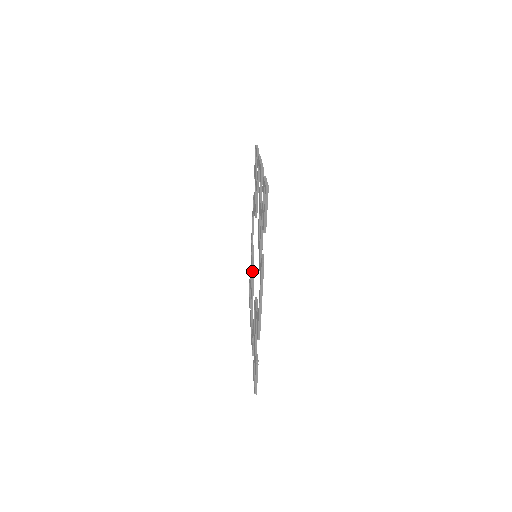
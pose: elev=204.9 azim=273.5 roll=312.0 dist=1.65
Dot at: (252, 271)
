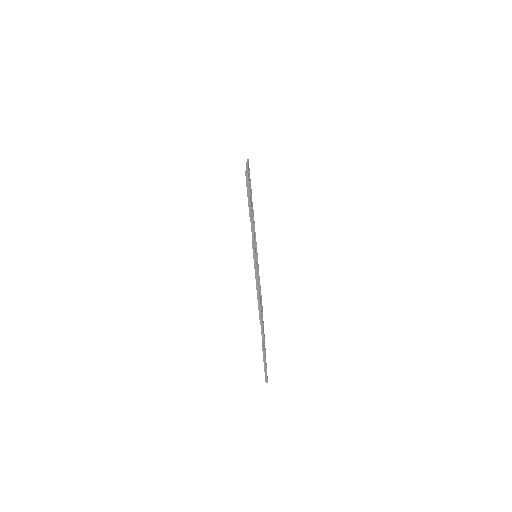
Dot at: occluded
